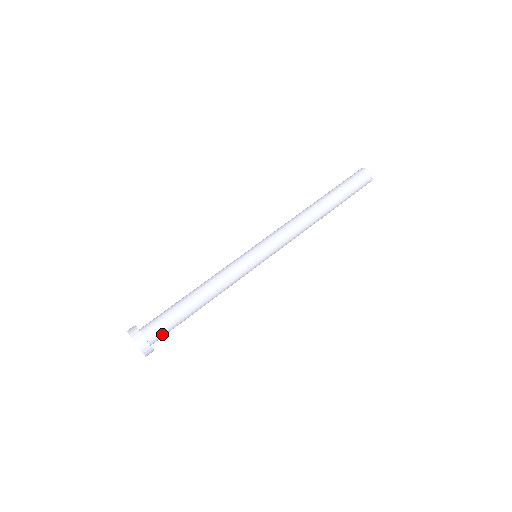
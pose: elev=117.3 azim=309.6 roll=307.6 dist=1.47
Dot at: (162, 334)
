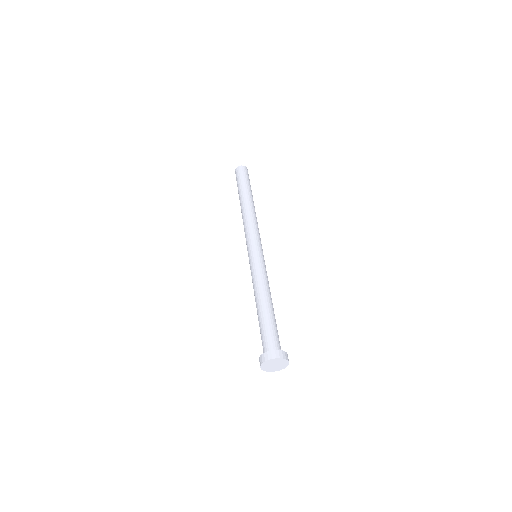
Dot at: (278, 341)
